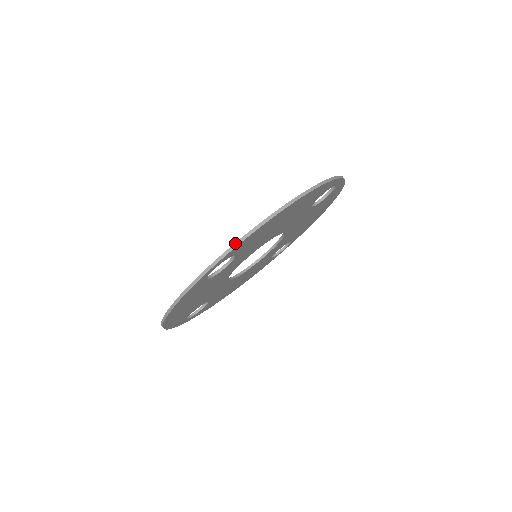
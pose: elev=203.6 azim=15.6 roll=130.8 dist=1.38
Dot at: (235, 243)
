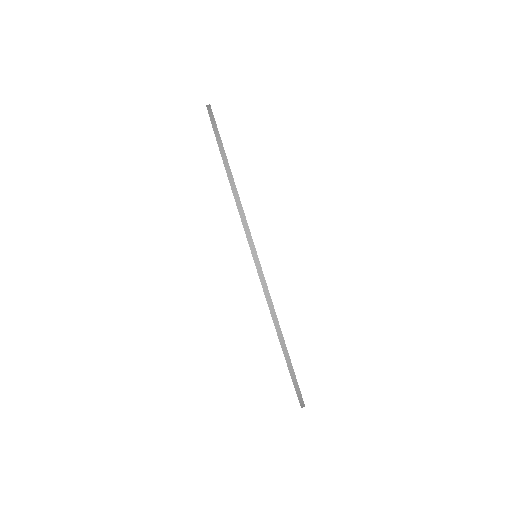
Dot at: (211, 123)
